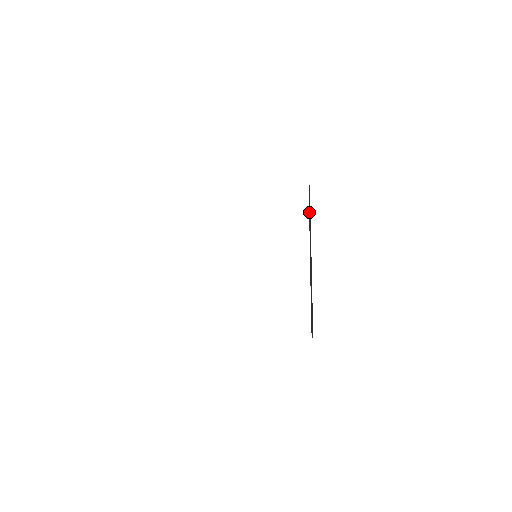
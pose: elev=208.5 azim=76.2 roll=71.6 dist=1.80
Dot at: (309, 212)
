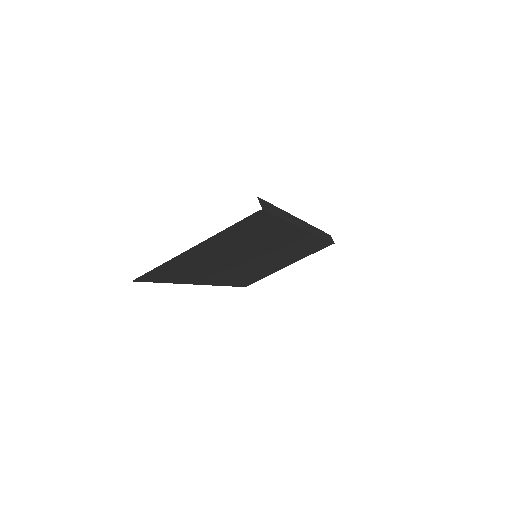
Dot at: (318, 230)
